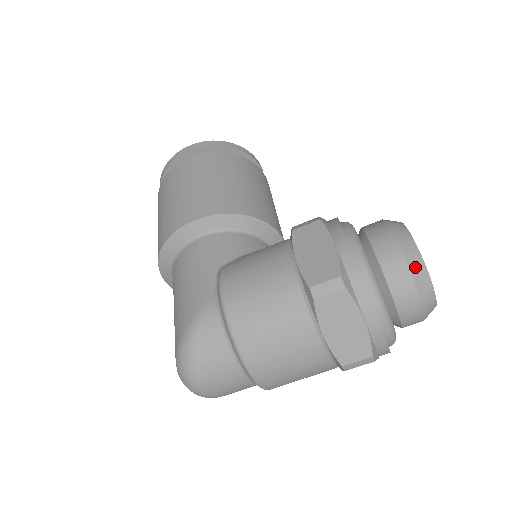
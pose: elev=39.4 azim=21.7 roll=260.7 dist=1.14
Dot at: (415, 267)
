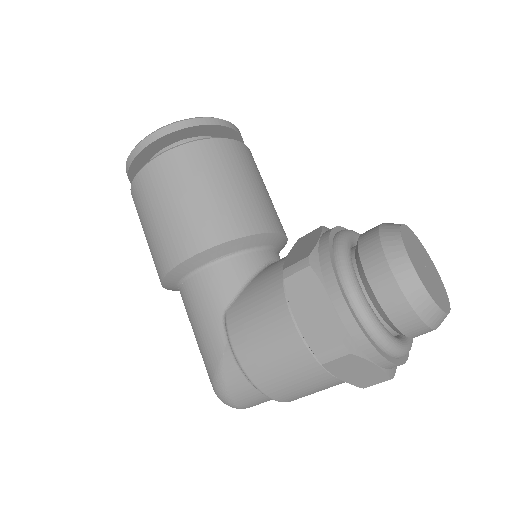
Dot at: (421, 305)
